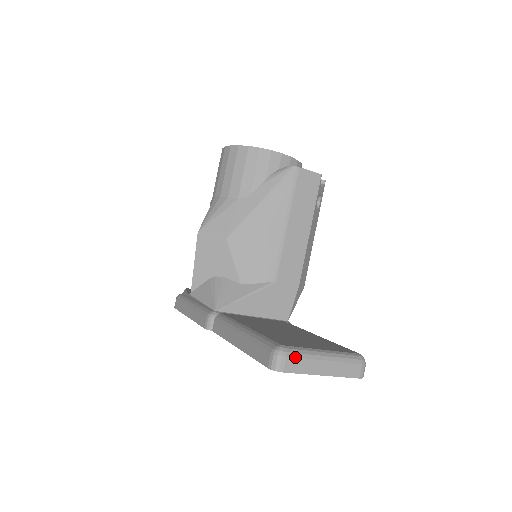
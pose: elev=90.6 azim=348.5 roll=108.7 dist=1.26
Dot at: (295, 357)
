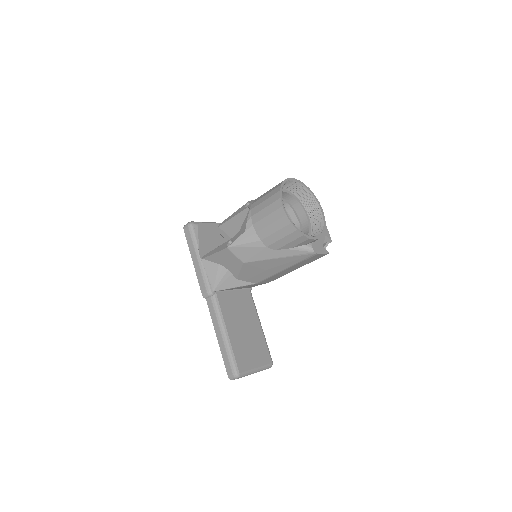
Dot at: occluded
